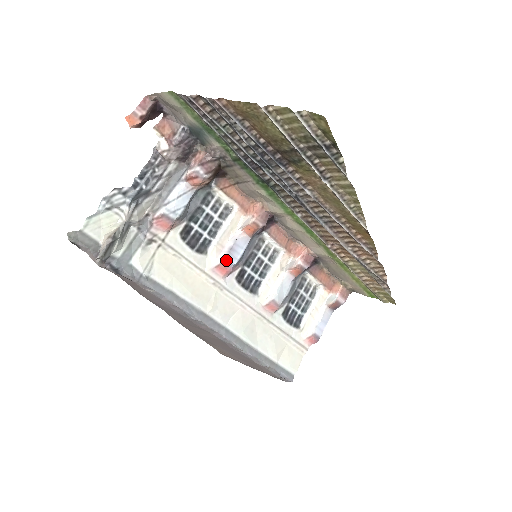
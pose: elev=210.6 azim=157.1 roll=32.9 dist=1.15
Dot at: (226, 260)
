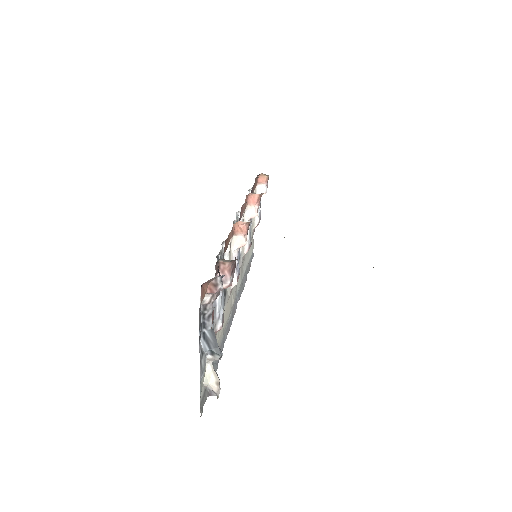
Dot at: (237, 276)
